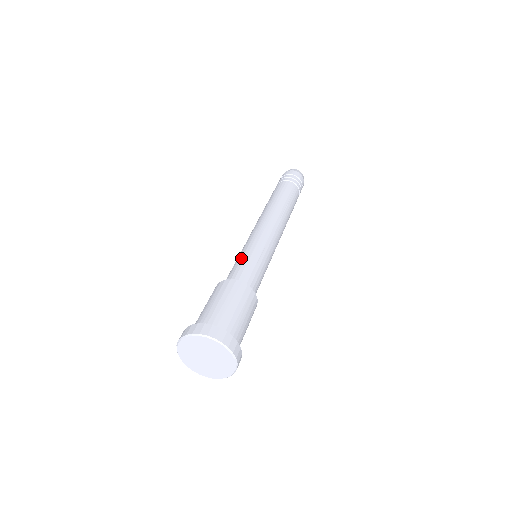
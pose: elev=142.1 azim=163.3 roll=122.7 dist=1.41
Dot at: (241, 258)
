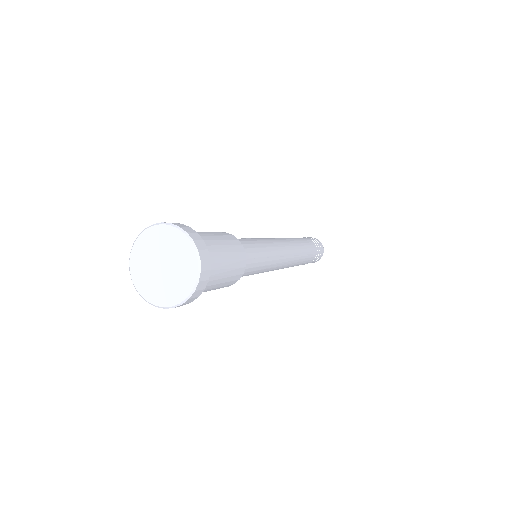
Dot at: occluded
